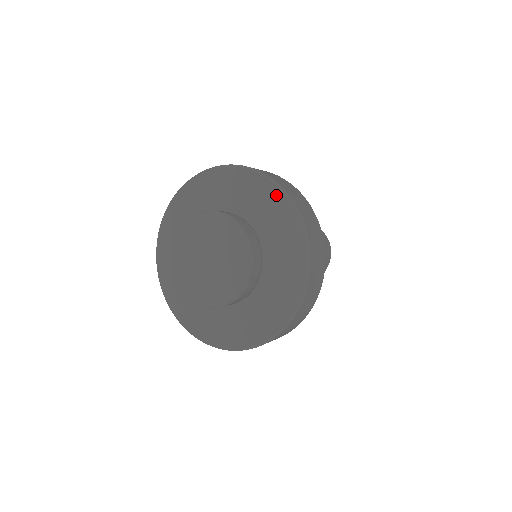
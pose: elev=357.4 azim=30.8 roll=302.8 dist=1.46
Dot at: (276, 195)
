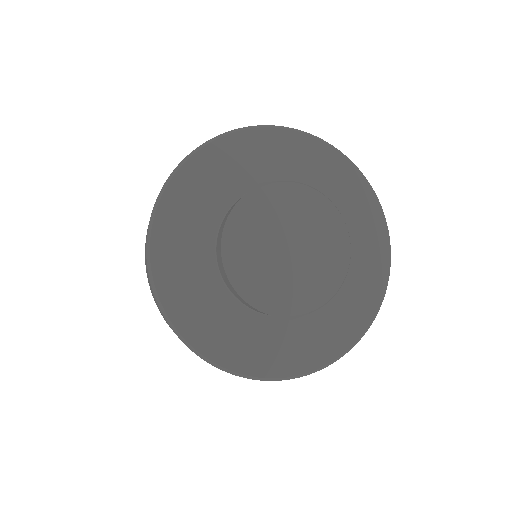
Dot at: (296, 139)
